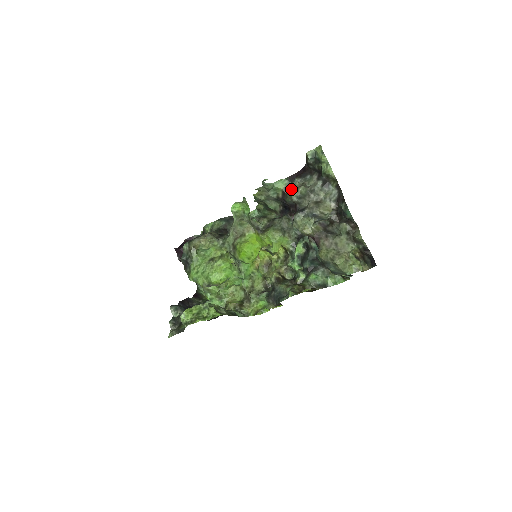
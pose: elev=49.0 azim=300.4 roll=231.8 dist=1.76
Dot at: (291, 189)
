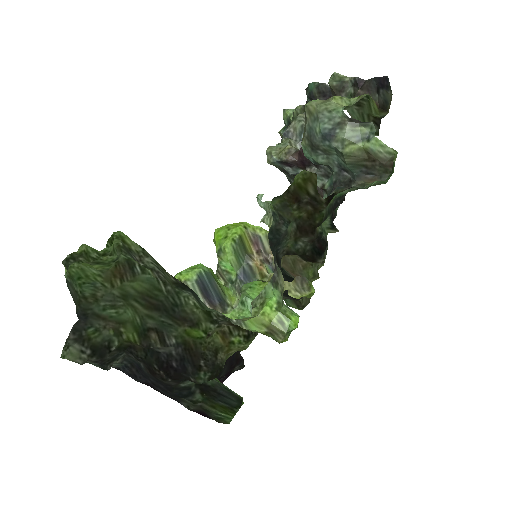
Dot at: occluded
